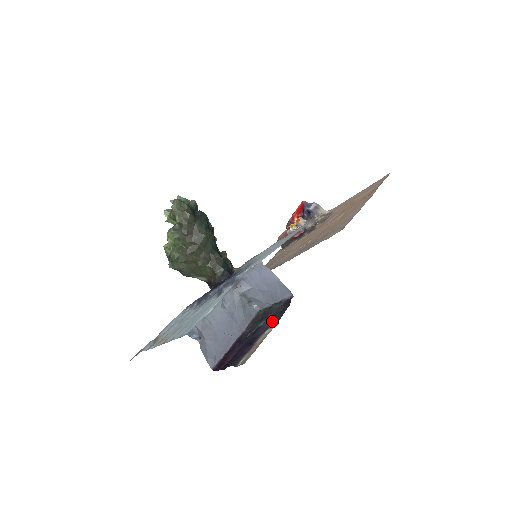
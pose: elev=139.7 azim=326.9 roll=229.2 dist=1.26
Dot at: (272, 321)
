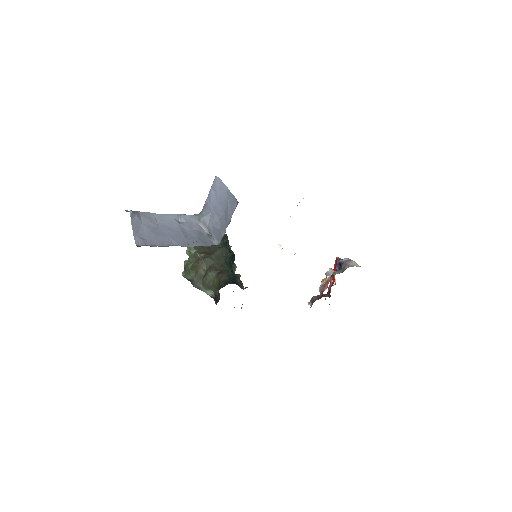
Dot at: occluded
